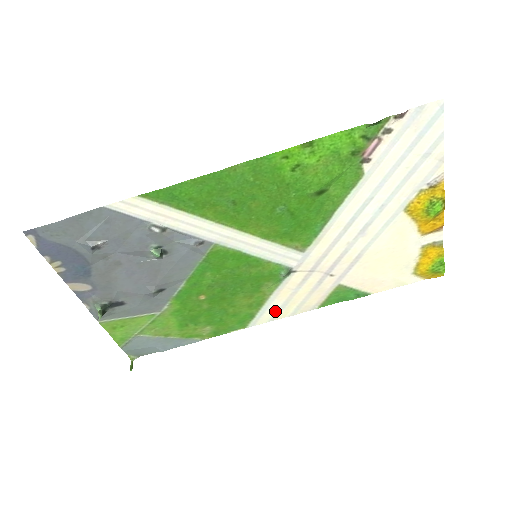
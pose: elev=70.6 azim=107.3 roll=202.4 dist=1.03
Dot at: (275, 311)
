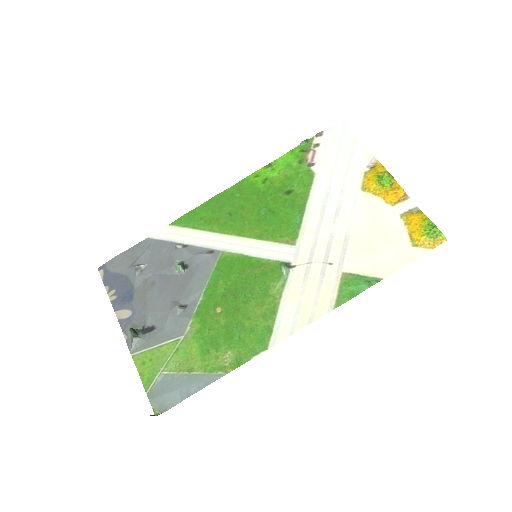
Dot at: (291, 320)
